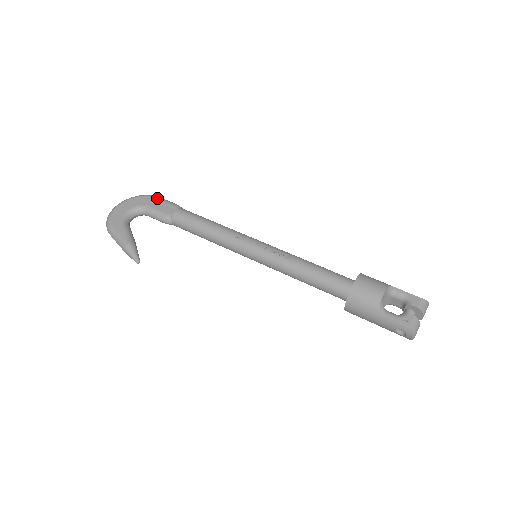
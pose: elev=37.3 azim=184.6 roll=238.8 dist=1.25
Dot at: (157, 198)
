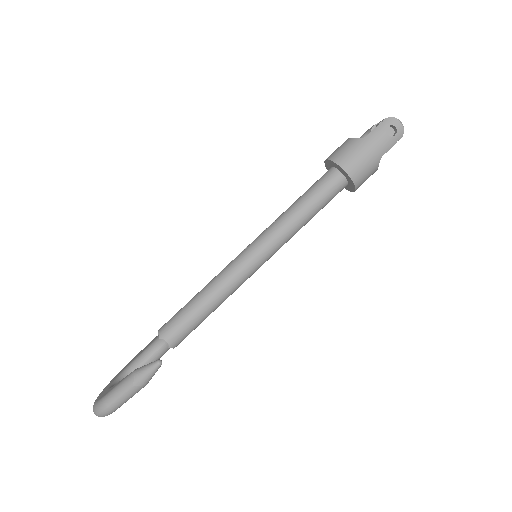
Dot at: (133, 358)
